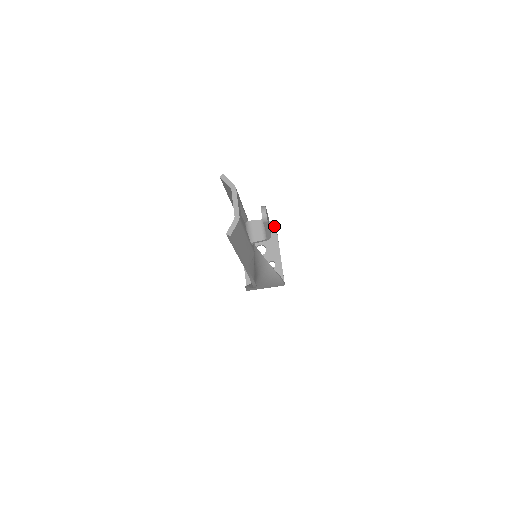
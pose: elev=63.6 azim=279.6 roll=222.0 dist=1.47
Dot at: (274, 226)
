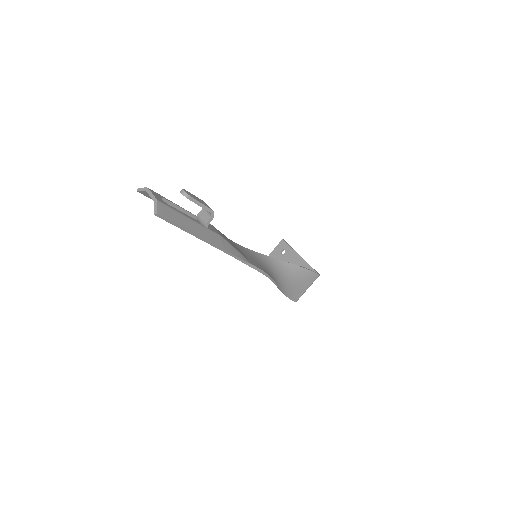
Dot at: (284, 243)
